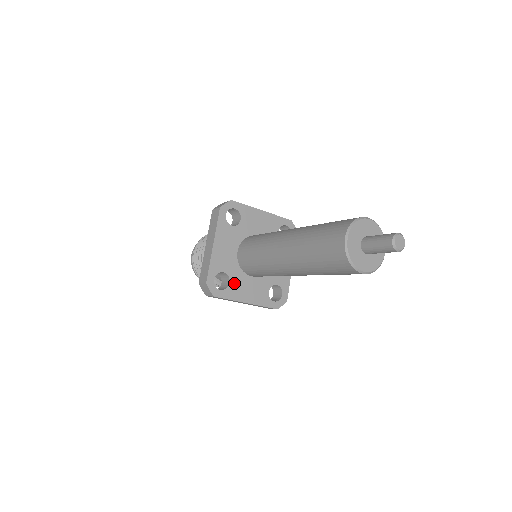
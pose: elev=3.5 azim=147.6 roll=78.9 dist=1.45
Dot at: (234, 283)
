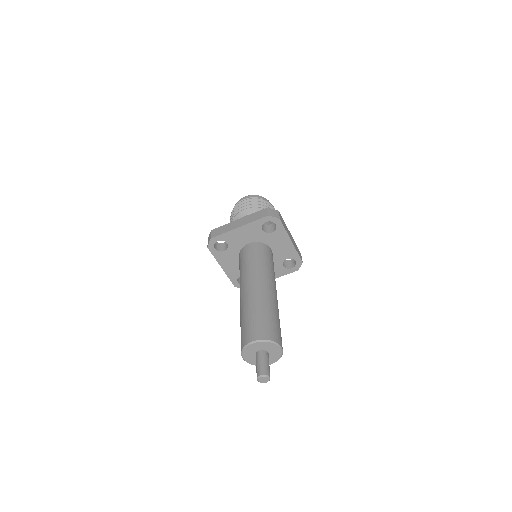
Dot at: (227, 253)
